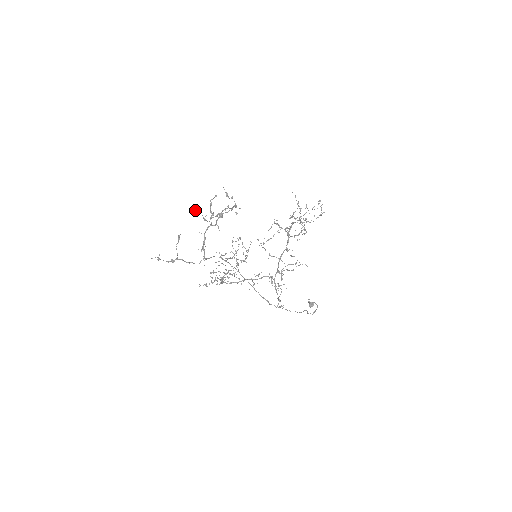
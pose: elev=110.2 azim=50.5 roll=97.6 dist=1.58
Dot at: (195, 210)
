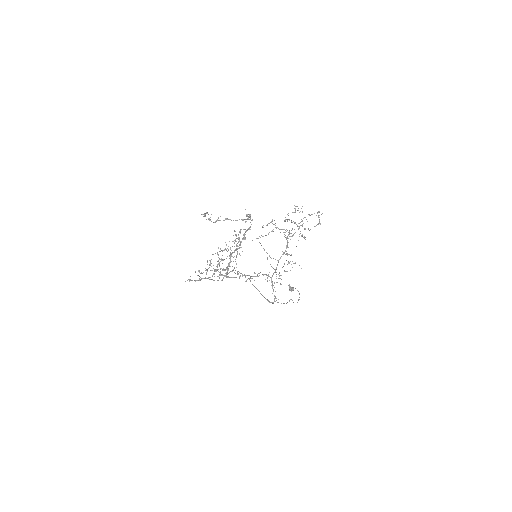
Dot at: (204, 214)
